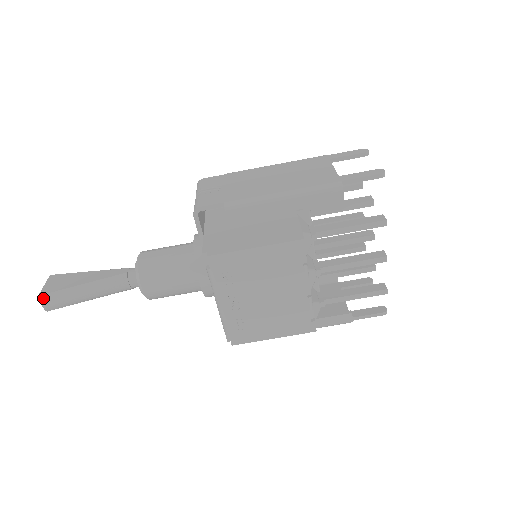
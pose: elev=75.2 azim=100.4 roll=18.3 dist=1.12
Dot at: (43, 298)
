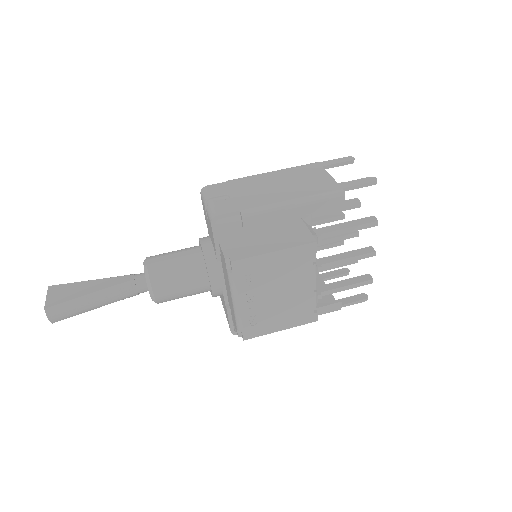
Dot at: (49, 311)
